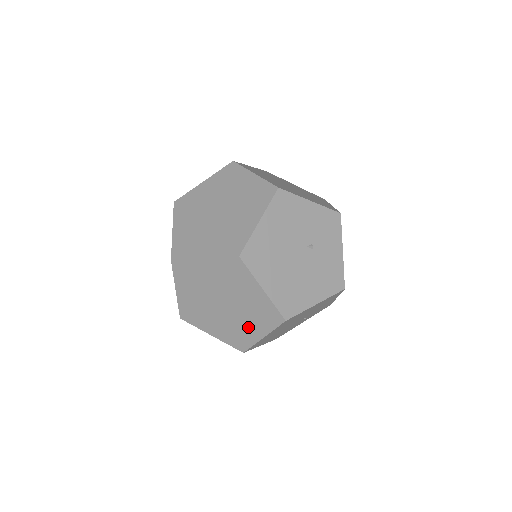
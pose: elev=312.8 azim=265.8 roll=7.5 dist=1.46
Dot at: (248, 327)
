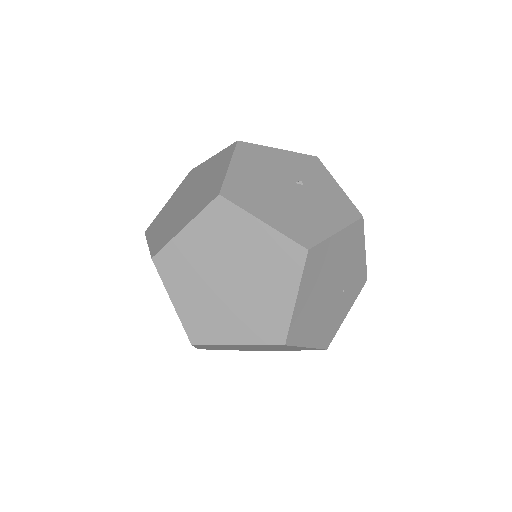
Dot at: (272, 295)
